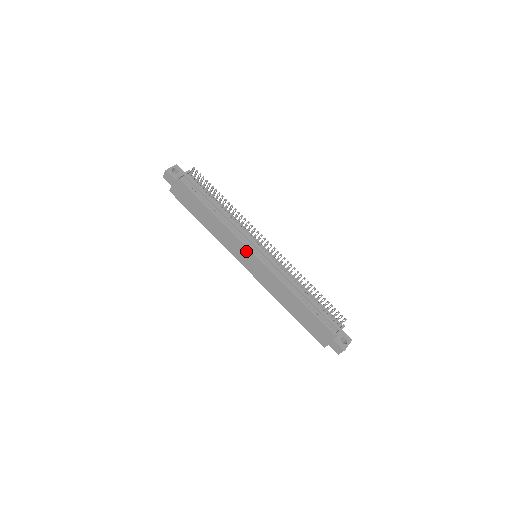
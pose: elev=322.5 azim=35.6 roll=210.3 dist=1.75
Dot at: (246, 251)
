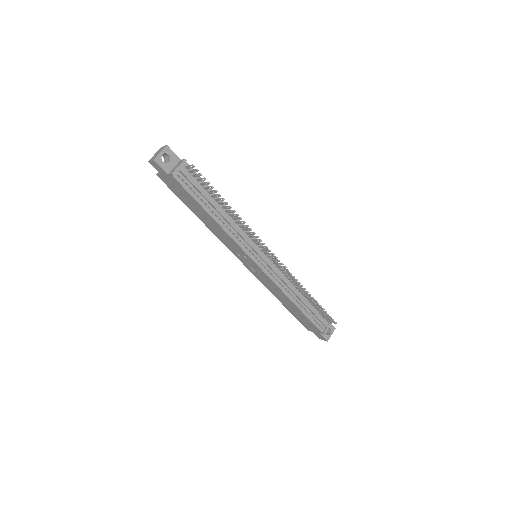
Dot at: (247, 257)
